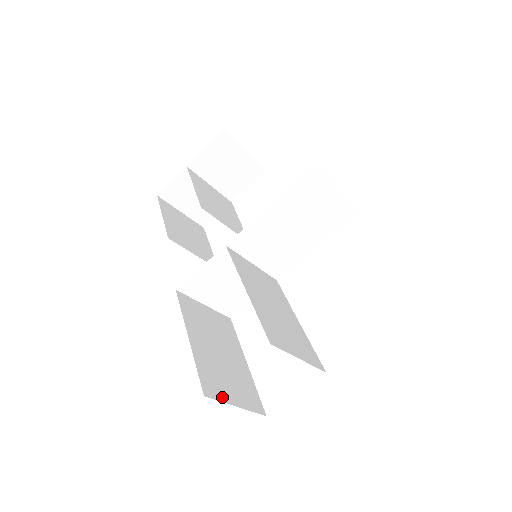
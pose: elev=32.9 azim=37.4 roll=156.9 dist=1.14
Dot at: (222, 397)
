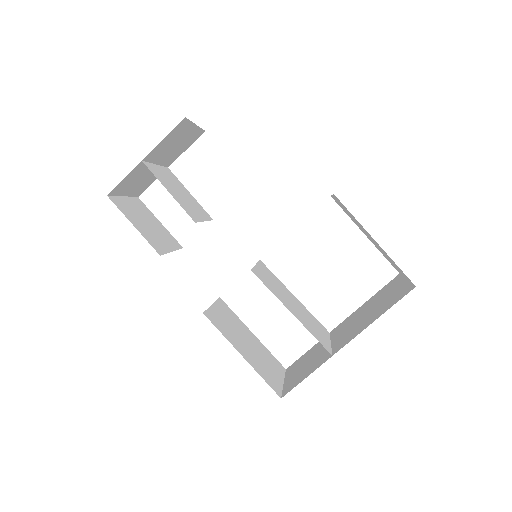
Dot at: (279, 386)
